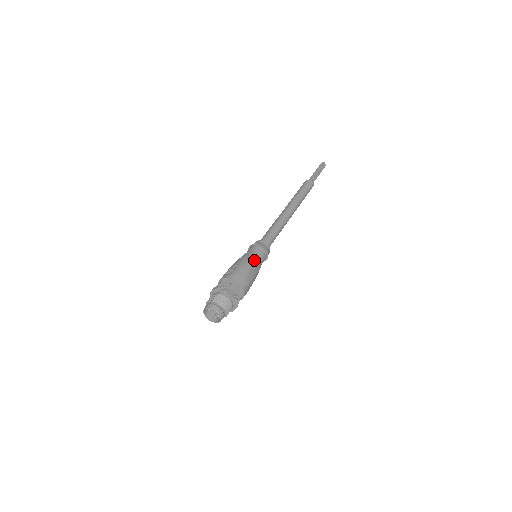
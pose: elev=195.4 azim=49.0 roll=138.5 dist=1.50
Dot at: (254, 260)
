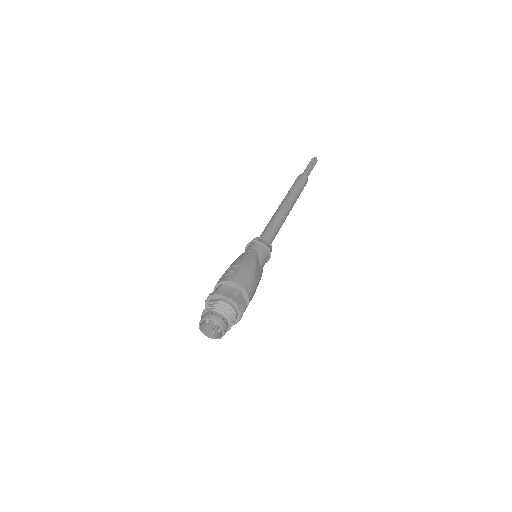
Dot at: (258, 260)
